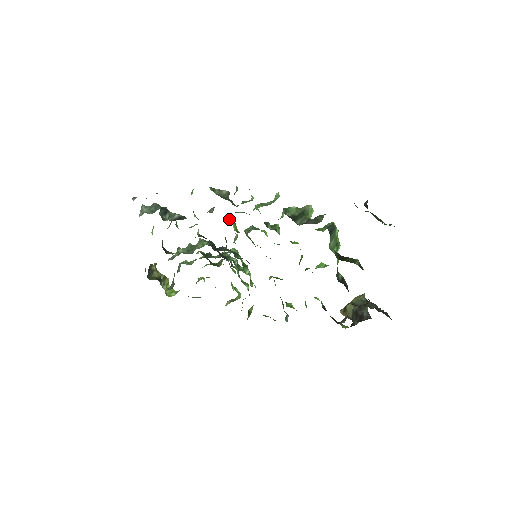
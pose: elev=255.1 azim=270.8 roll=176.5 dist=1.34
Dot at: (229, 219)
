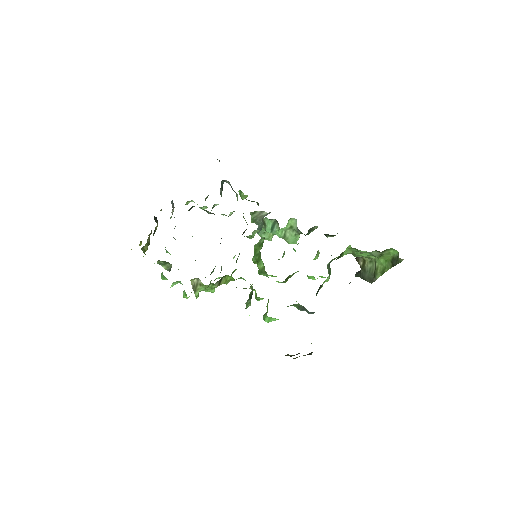
Dot at: occluded
